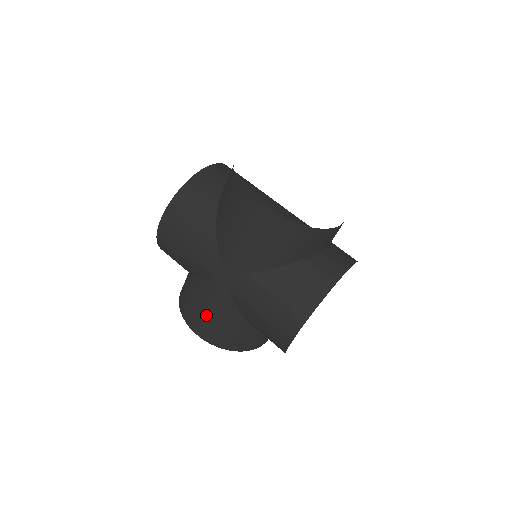
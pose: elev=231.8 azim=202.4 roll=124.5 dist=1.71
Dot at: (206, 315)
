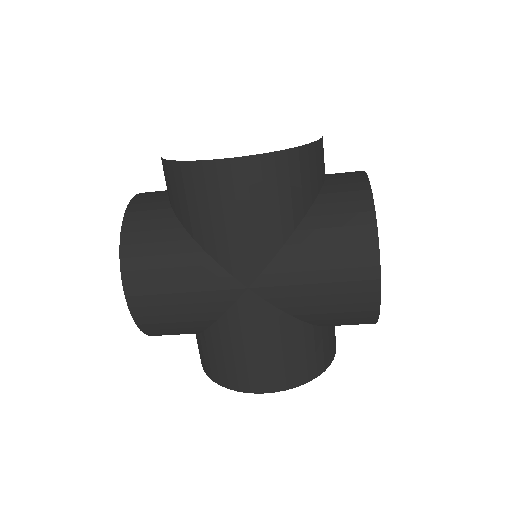
Dot at: (169, 294)
